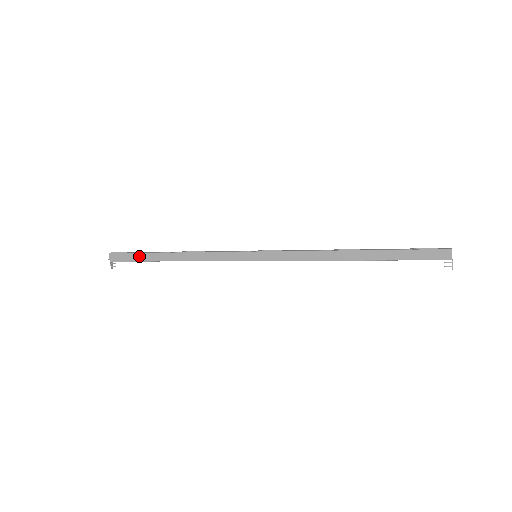
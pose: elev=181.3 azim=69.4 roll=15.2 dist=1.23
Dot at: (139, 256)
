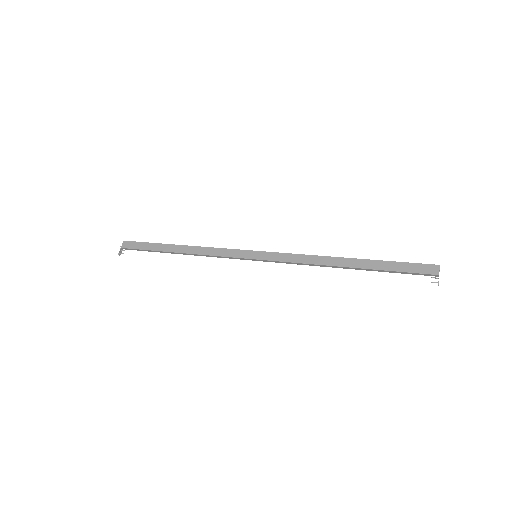
Dot at: (150, 245)
